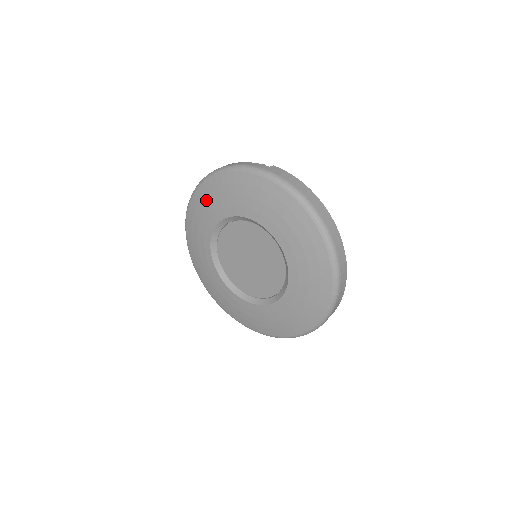
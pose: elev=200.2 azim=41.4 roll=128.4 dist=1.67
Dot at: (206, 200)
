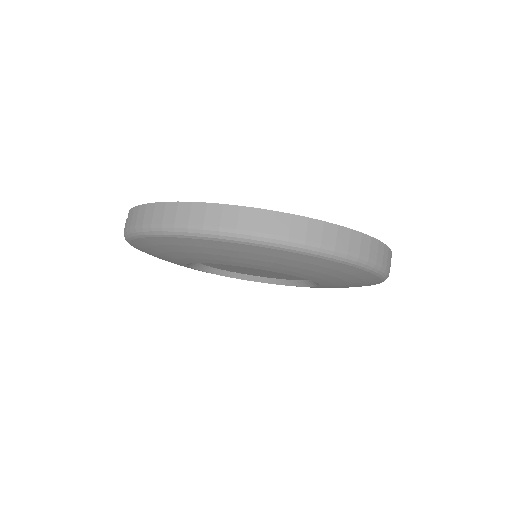
Dot at: occluded
